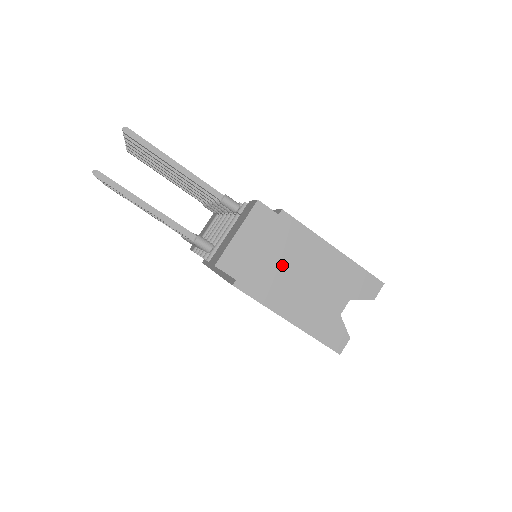
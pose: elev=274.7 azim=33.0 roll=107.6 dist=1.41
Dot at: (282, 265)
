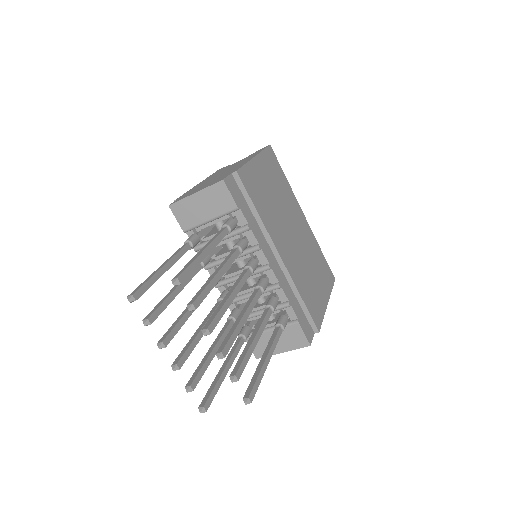
Dot at: occluded
